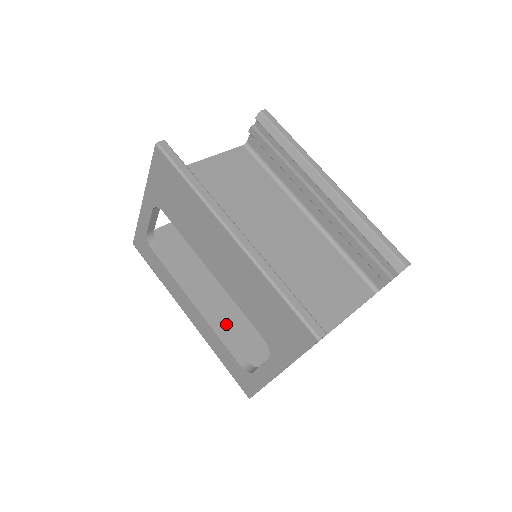
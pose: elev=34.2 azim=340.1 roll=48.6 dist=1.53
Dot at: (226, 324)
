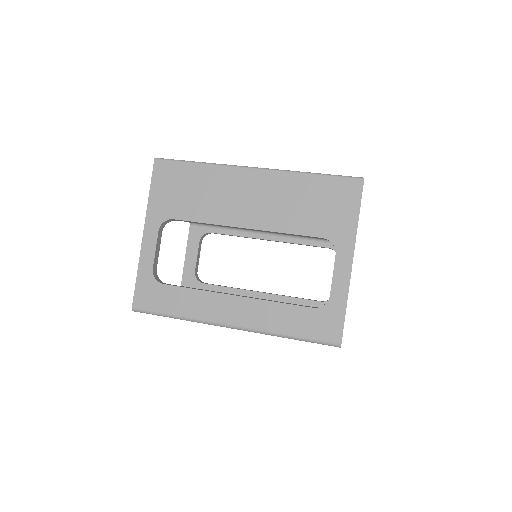
Dot at: occluded
